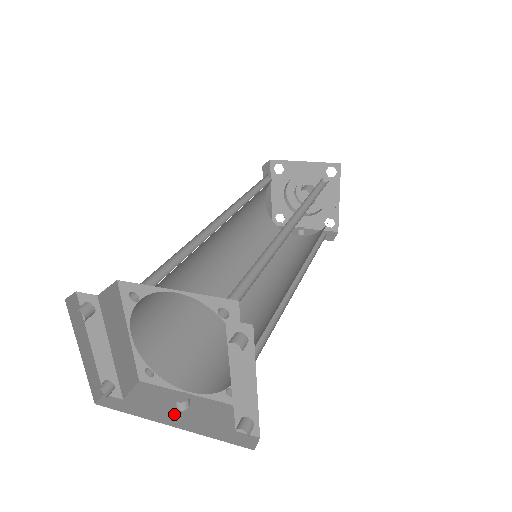
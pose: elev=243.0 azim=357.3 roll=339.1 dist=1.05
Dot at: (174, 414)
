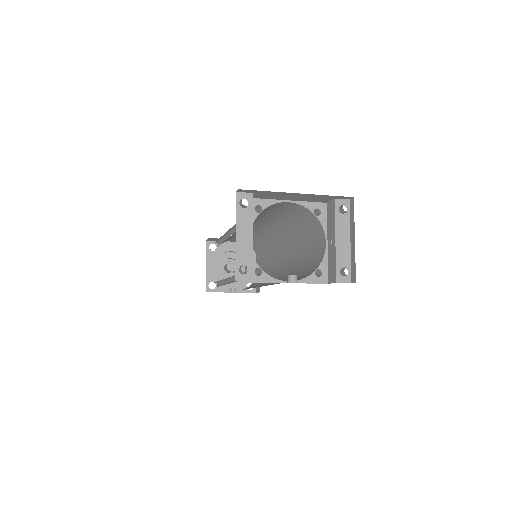
Dot at: occluded
